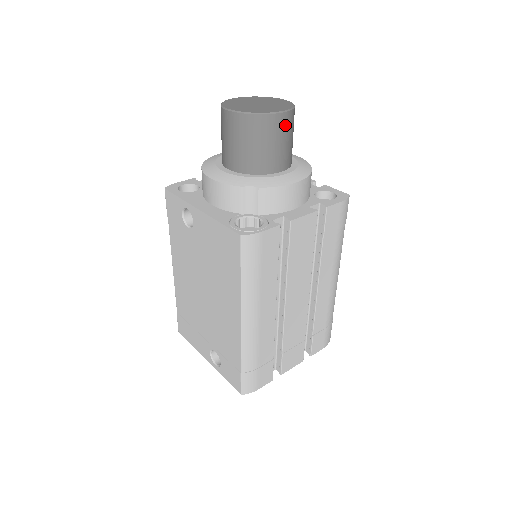
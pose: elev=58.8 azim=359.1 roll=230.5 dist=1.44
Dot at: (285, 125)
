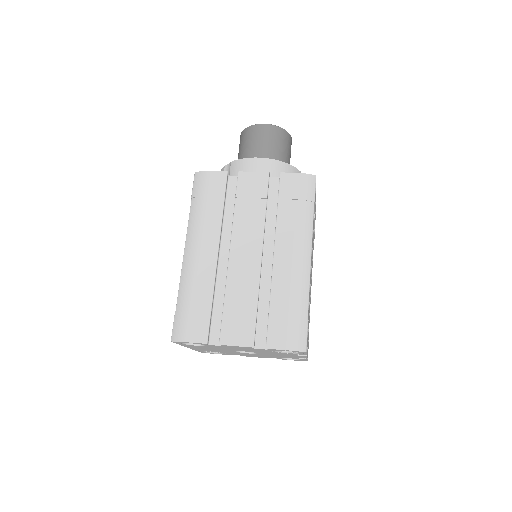
Dot at: (266, 132)
